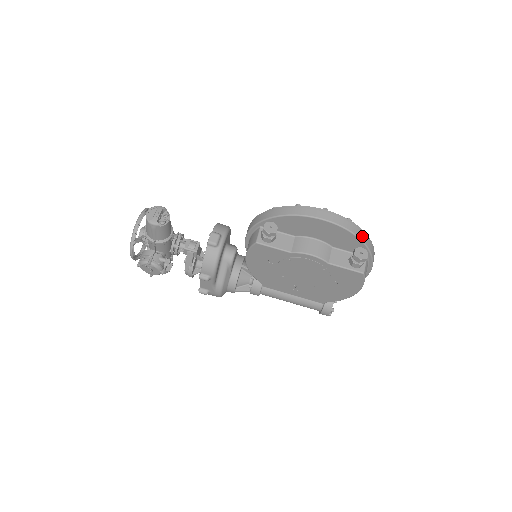
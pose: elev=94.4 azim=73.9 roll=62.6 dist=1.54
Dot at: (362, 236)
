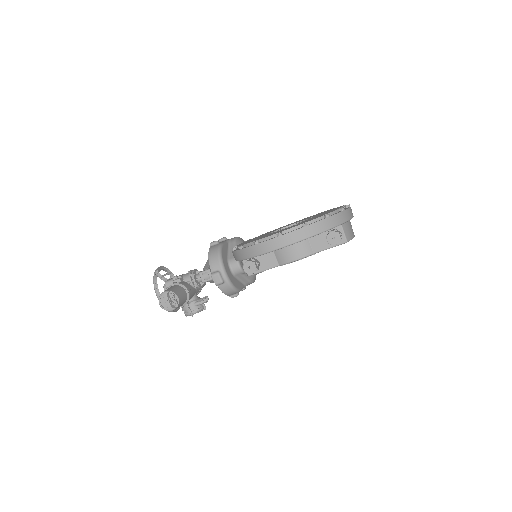
Dot at: (324, 226)
